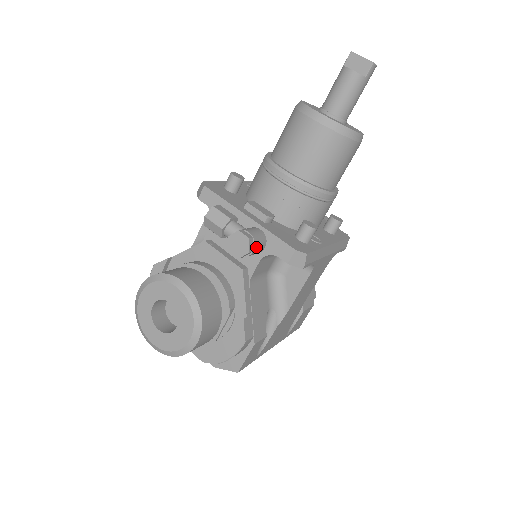
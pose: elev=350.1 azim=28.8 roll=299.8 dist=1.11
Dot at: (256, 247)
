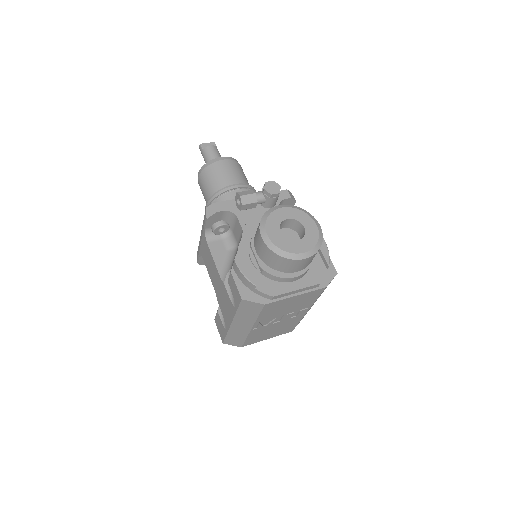
Dot at: occluded
